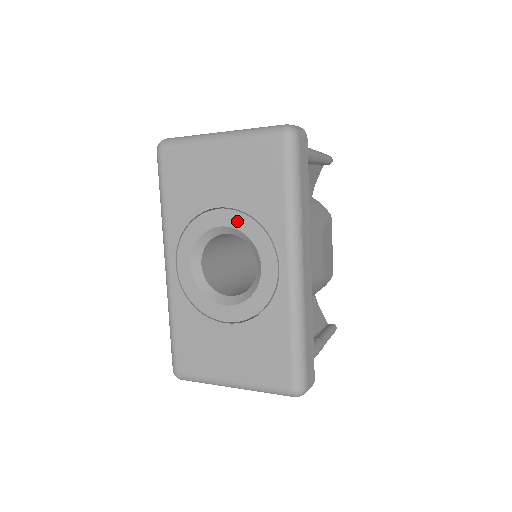
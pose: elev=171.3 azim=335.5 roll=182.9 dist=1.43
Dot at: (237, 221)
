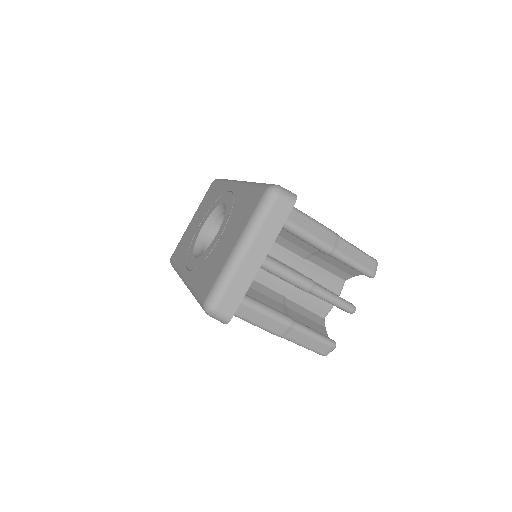
Dot at: (207, 216)
